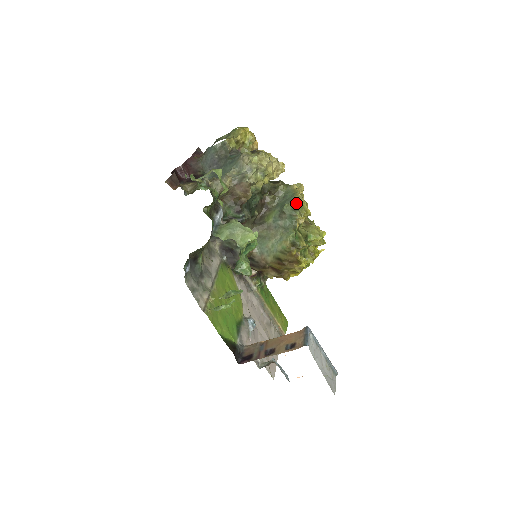
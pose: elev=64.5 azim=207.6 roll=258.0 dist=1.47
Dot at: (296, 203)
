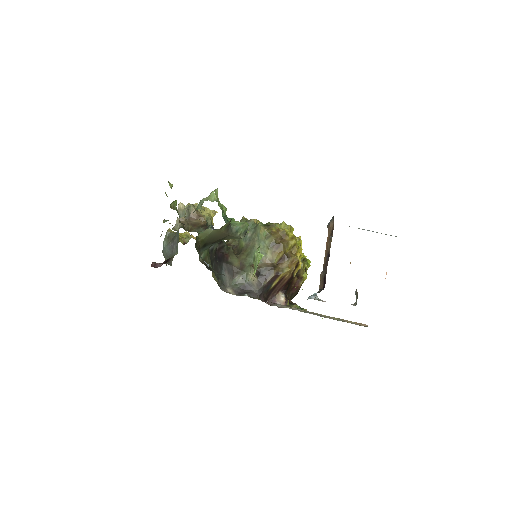
Dot at: (244, 218)
